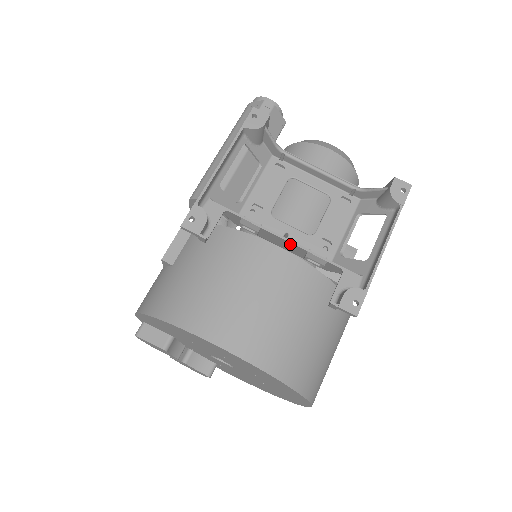
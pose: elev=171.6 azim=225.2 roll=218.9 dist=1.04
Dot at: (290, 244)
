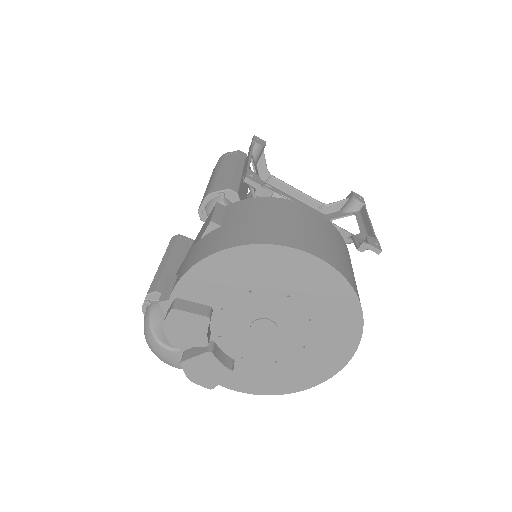
Dot at: occluded
